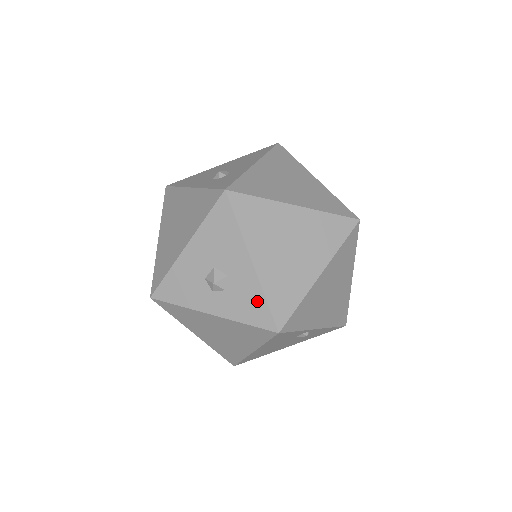
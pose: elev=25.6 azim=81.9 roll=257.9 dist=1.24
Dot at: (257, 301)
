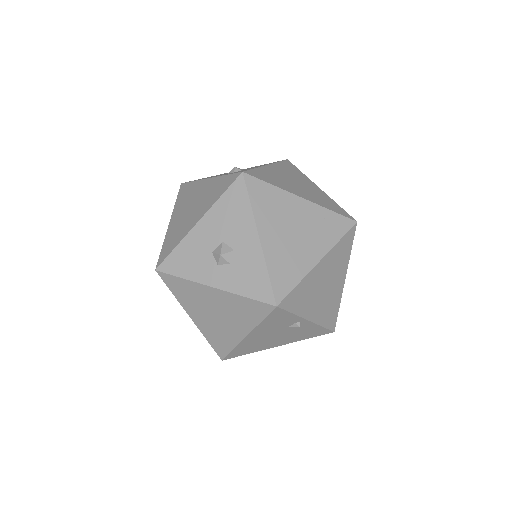
Dot at: (259, 275)
